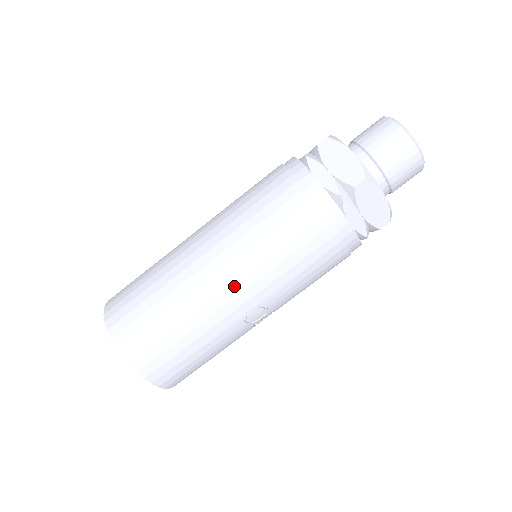
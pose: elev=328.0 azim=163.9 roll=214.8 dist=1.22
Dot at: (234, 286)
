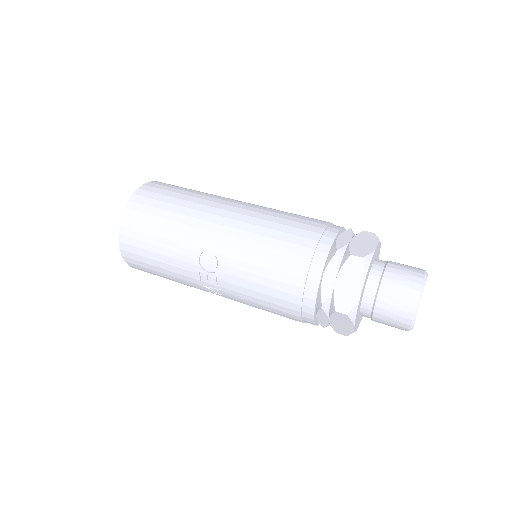
Dot at: (223, 226)
